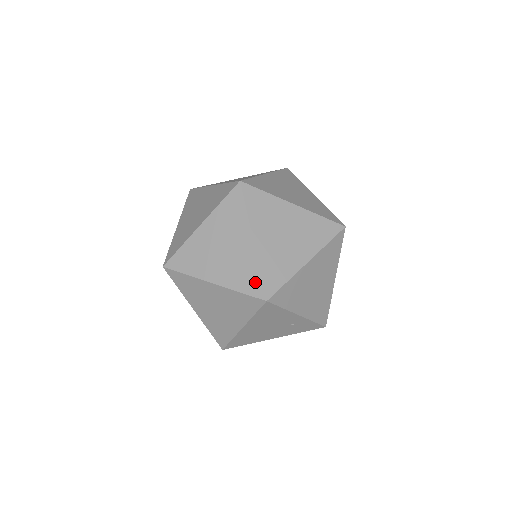
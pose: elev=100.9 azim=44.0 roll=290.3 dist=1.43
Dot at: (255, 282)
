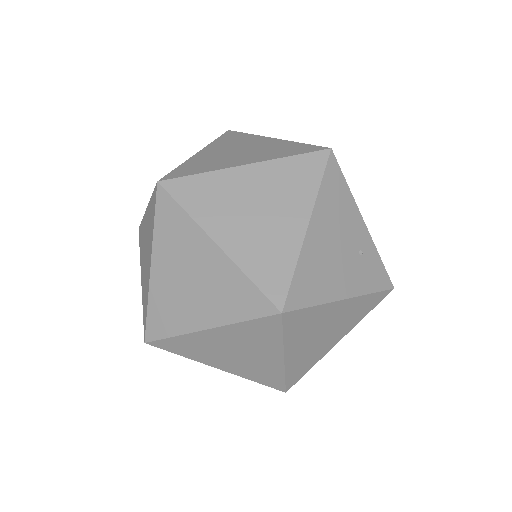
Dot at: (303, 147)
